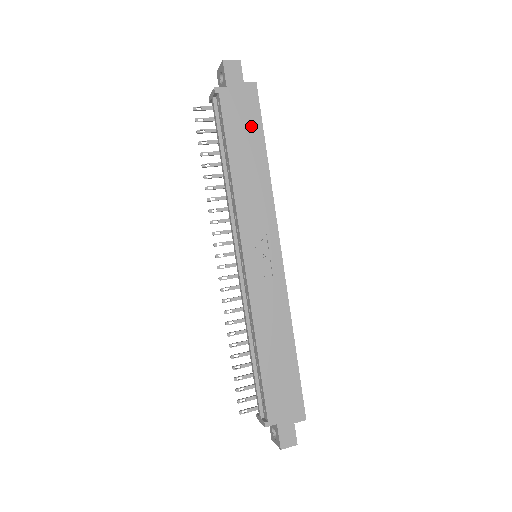
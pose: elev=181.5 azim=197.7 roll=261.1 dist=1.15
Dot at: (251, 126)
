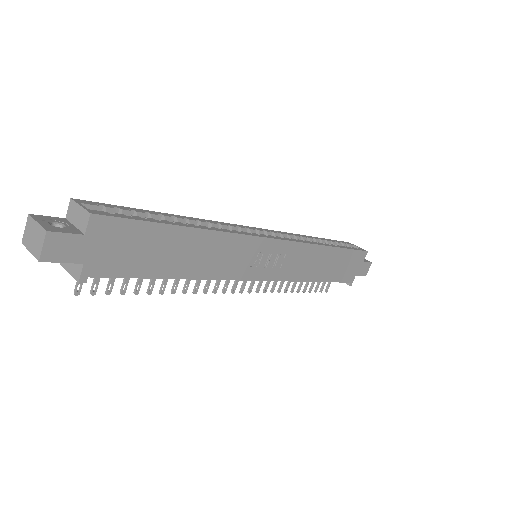
Dot at: (148, 240)
